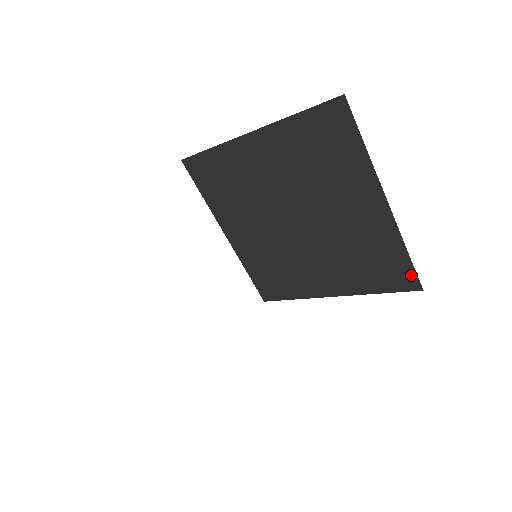
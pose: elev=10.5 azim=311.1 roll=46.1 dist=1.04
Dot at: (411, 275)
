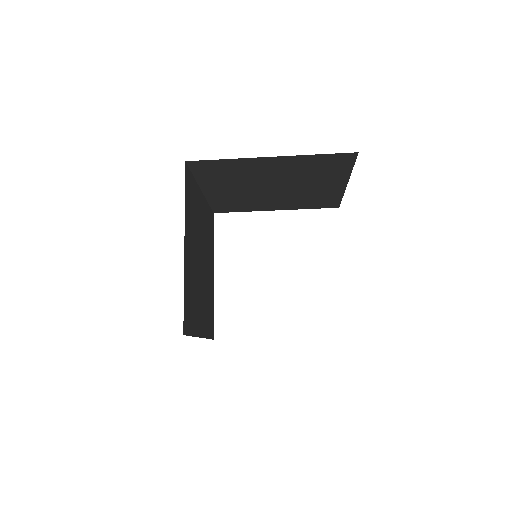
Dot at: (341, 155)
